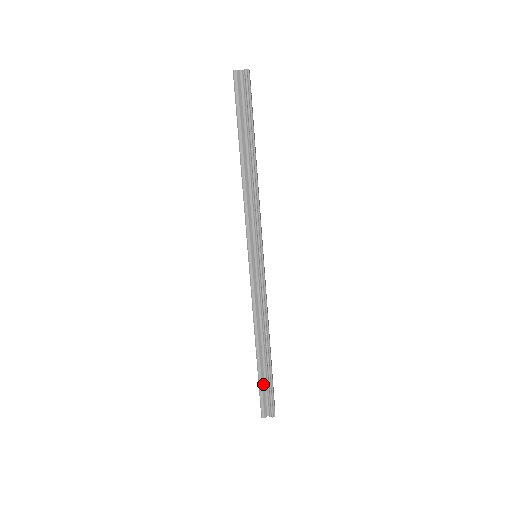
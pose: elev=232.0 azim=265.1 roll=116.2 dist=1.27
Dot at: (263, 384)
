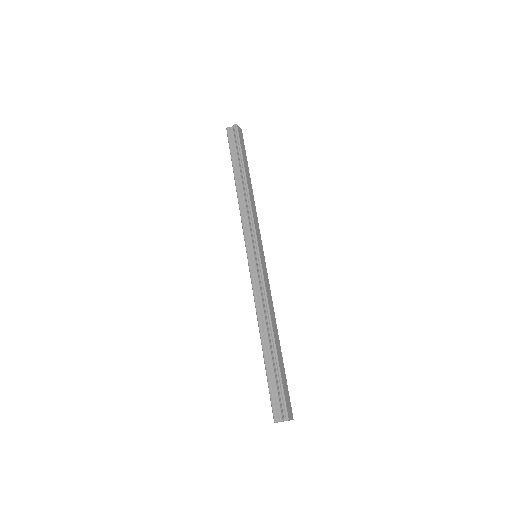
Dot at: (272, 381)
